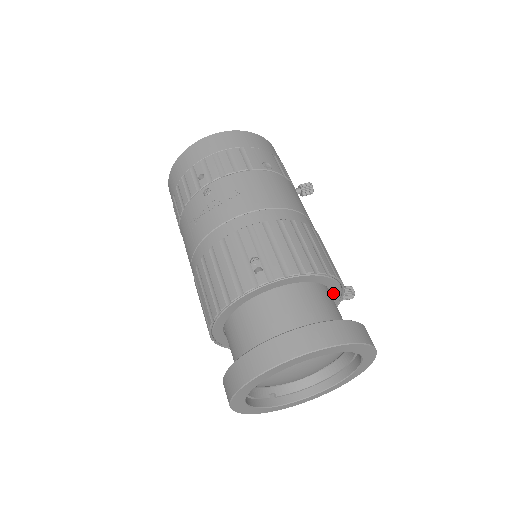
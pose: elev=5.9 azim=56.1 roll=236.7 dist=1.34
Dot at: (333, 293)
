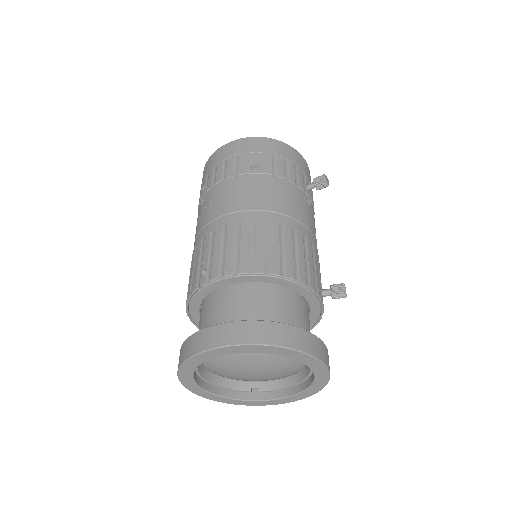
Dot at: (299, 292)
